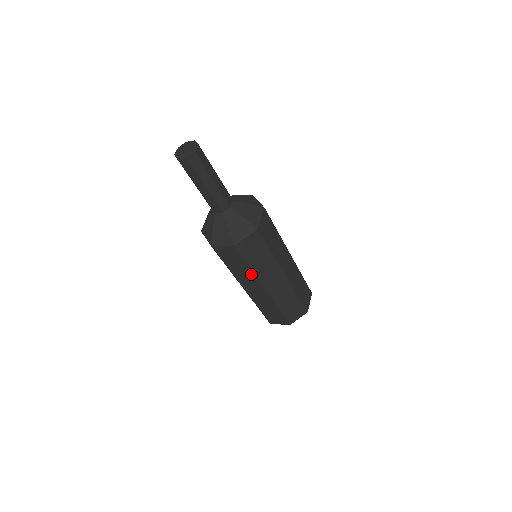
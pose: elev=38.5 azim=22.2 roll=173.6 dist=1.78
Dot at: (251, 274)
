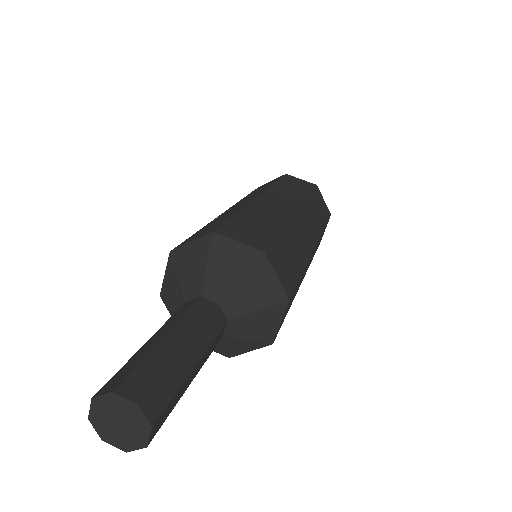
Dot at: occluded
